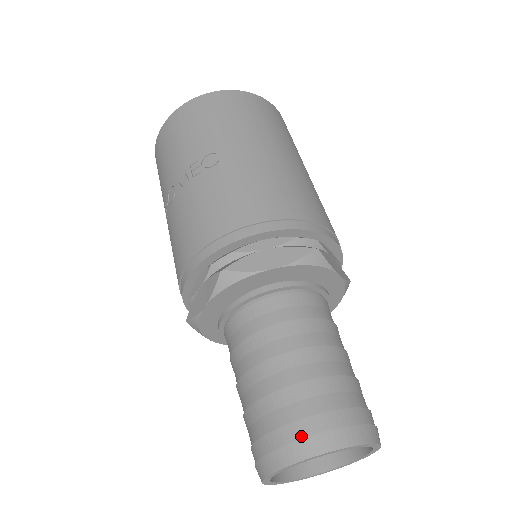
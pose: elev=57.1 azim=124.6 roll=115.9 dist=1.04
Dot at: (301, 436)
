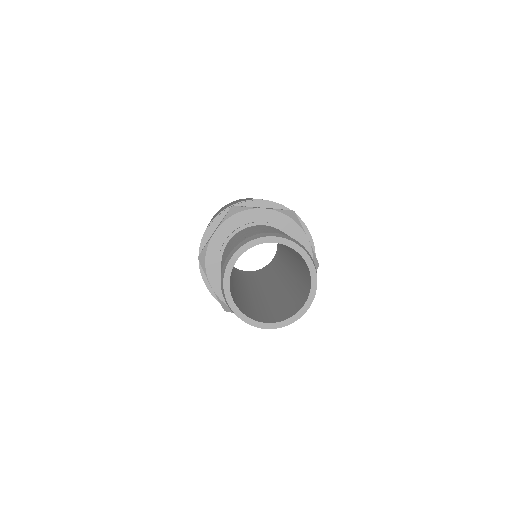
Dot at: occluded
